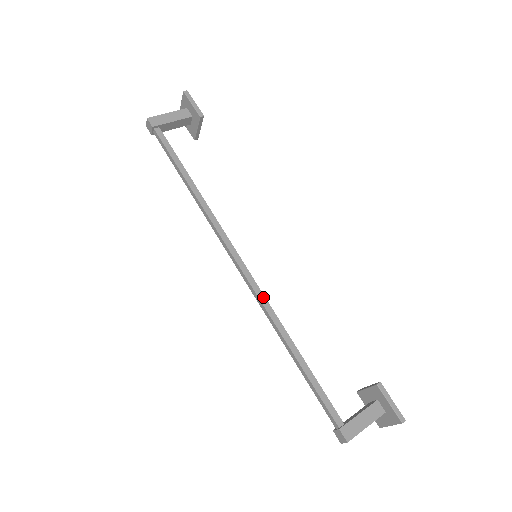
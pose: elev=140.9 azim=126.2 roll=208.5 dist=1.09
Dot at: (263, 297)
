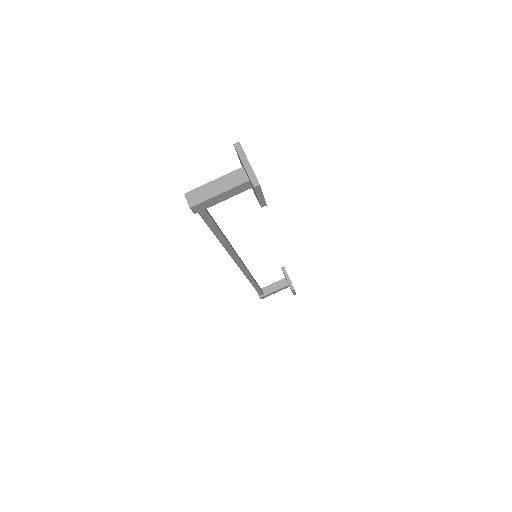
Dot at: (248, 274)
